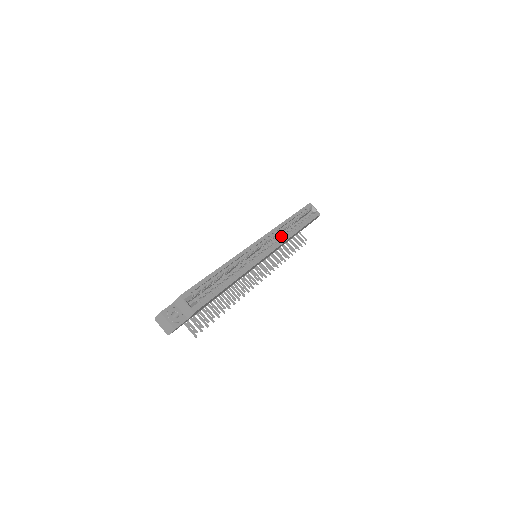
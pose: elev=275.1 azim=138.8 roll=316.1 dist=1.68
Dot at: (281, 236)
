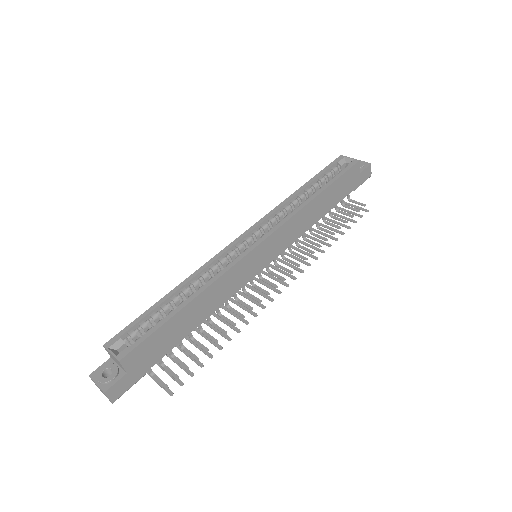
Dot at: occluded
